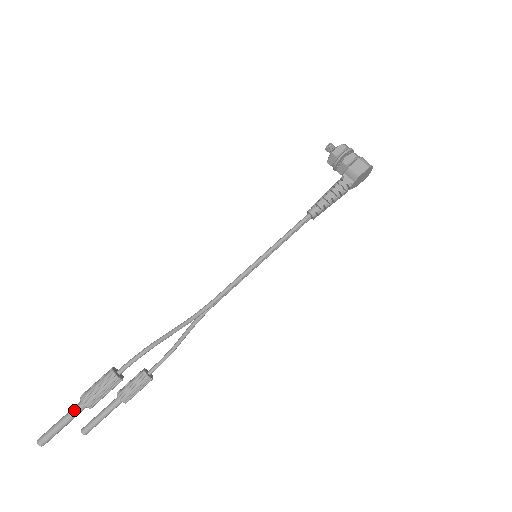
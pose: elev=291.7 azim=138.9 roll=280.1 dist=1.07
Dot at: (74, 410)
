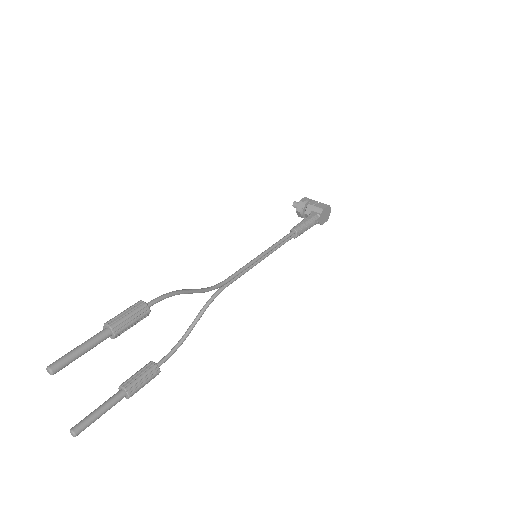
Dot at: (96, 335)
